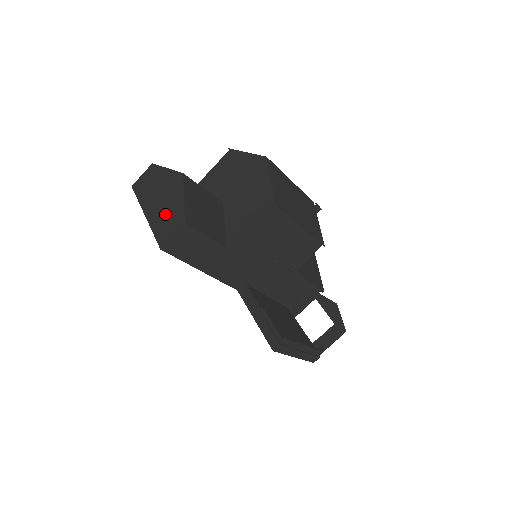
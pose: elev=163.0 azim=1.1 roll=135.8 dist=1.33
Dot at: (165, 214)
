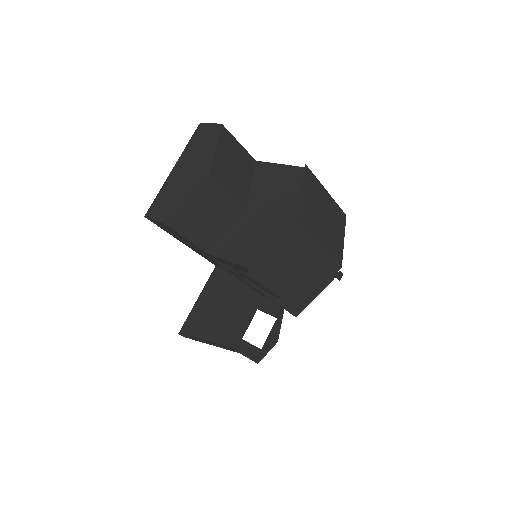
Dot at: (172, 192)
